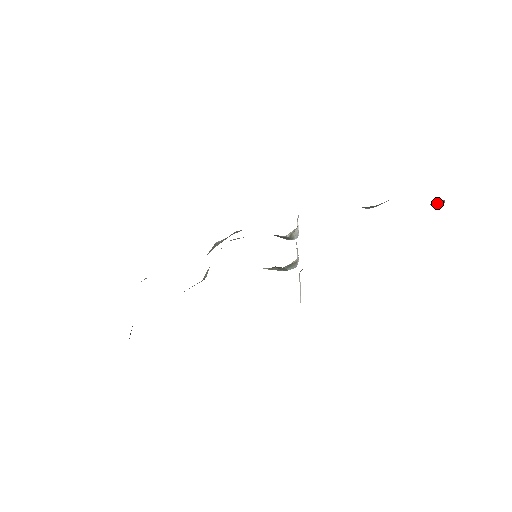
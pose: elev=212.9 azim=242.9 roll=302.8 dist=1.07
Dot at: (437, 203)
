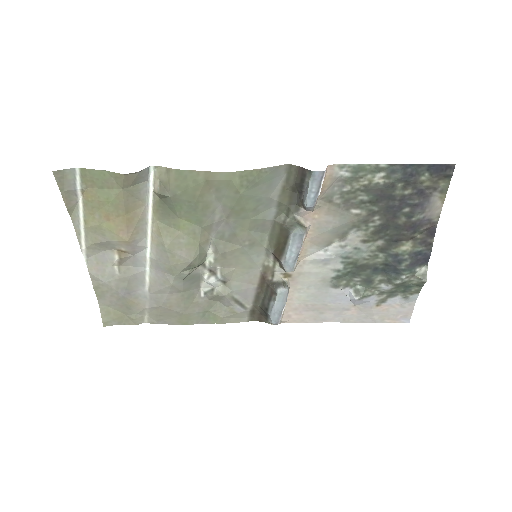
Dot at: (421, 274)
